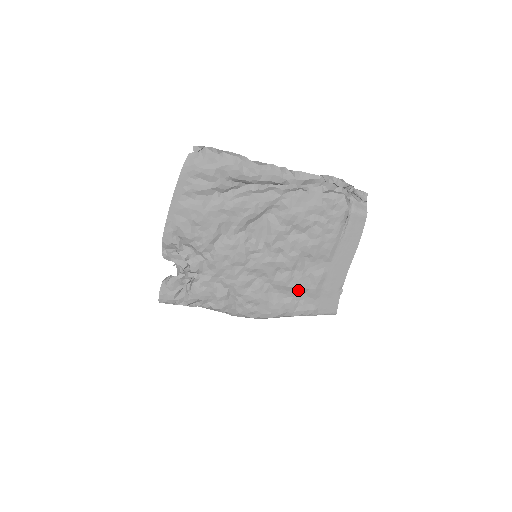
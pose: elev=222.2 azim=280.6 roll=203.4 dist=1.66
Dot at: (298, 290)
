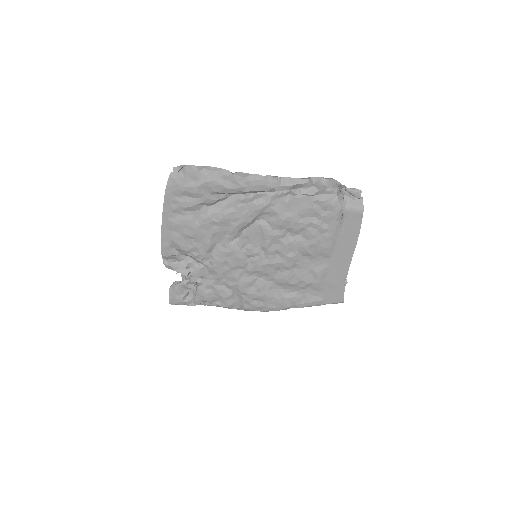
Dot at: (301, 285)
